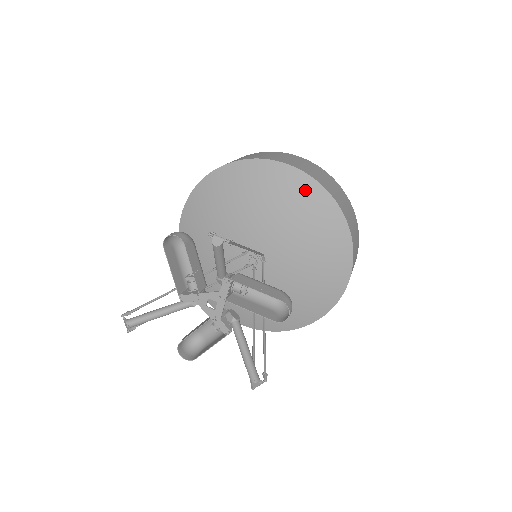
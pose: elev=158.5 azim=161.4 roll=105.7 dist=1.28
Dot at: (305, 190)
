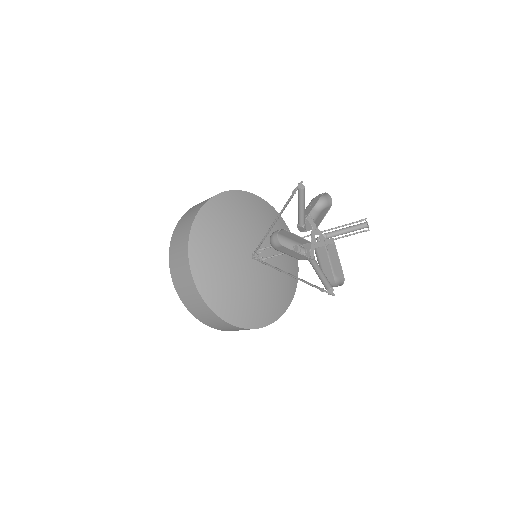
Dot at: (294, 263)
